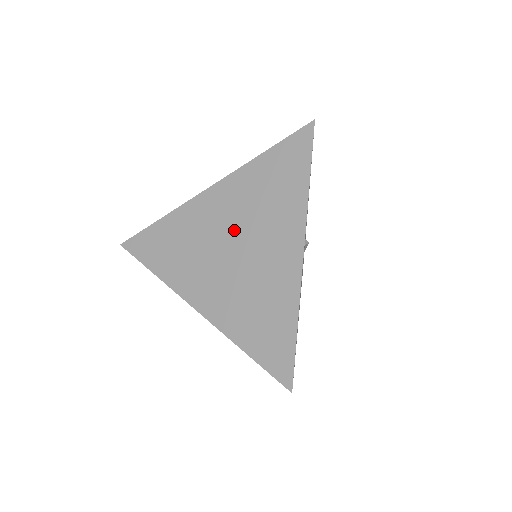
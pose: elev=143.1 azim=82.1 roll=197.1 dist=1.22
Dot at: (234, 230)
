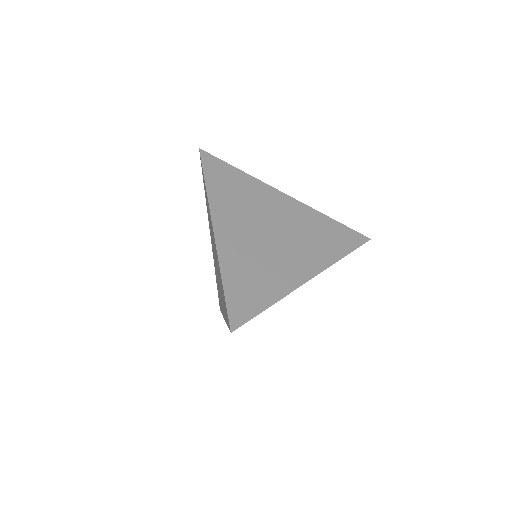
Dot at: occluded
